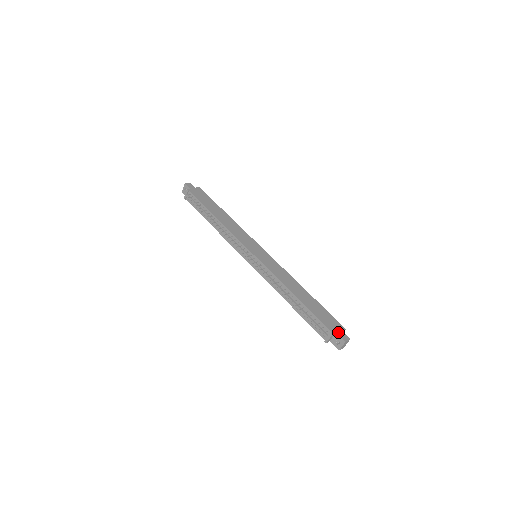
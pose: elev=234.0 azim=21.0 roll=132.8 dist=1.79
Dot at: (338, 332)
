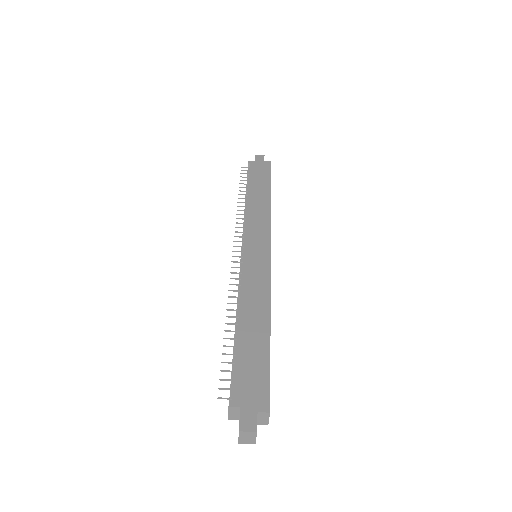
Dot at: (245, 409)
